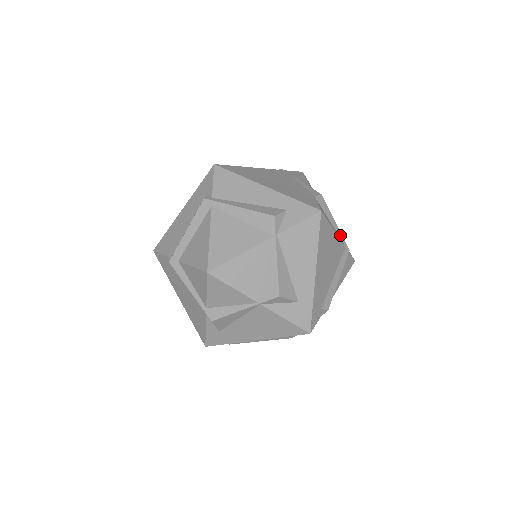
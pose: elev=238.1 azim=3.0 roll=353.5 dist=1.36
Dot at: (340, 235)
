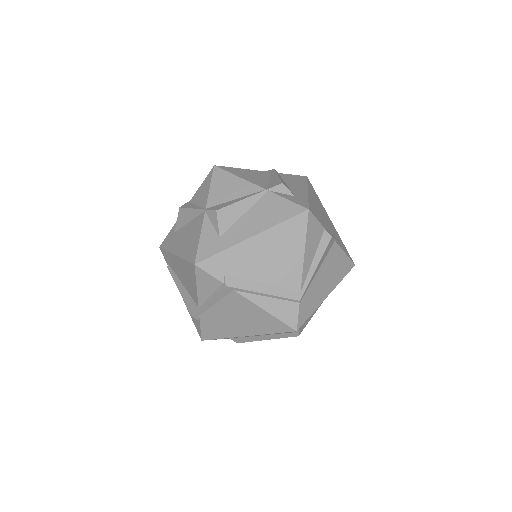
Dot at: (308, 279)
